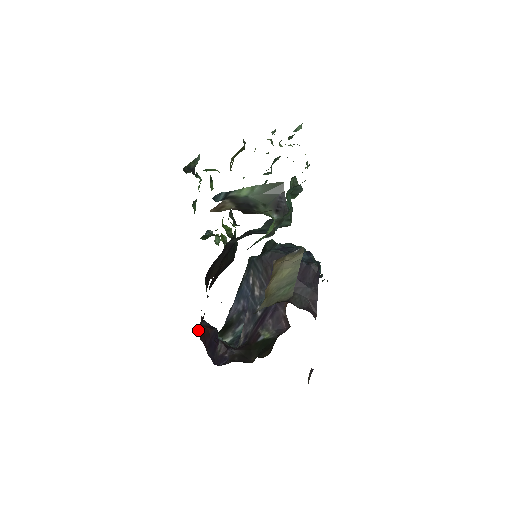
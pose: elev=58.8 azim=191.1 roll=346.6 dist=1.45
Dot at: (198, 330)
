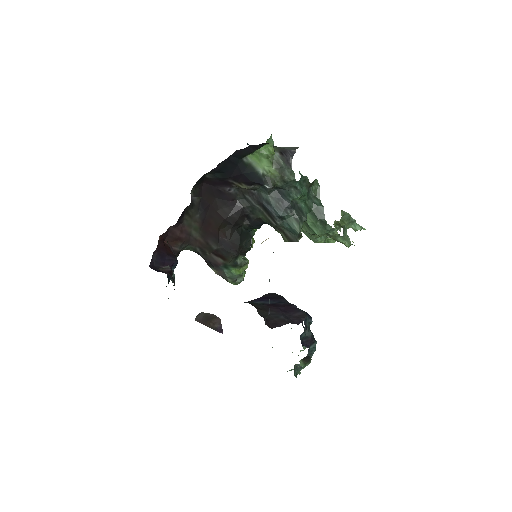
Dot at: (165, 242)
